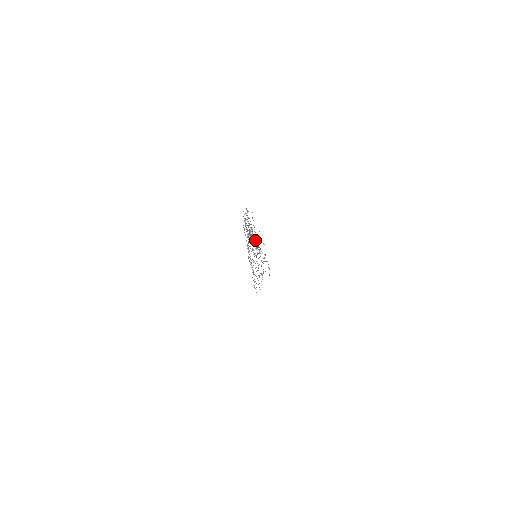
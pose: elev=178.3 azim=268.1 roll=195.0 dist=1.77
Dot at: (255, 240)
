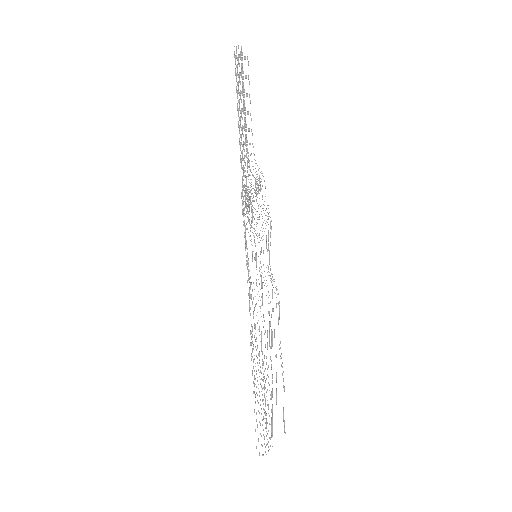
Dot at: (254, 189)
